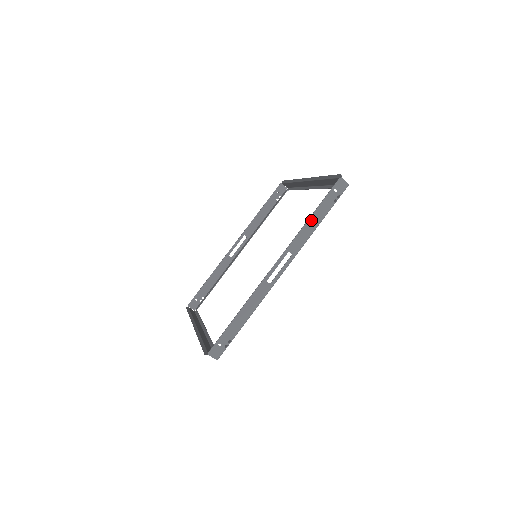
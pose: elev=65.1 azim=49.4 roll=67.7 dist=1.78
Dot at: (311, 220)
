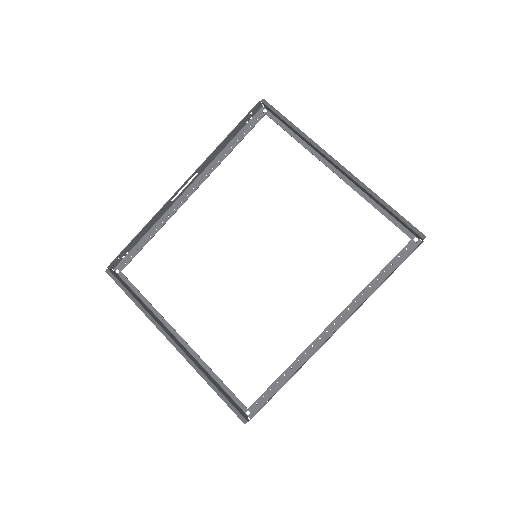
Dot at: occluded
